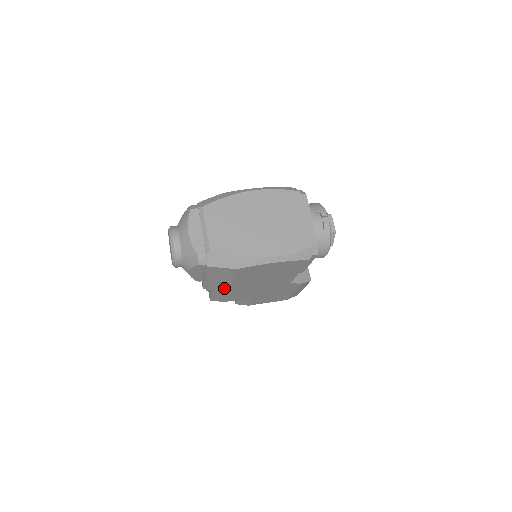
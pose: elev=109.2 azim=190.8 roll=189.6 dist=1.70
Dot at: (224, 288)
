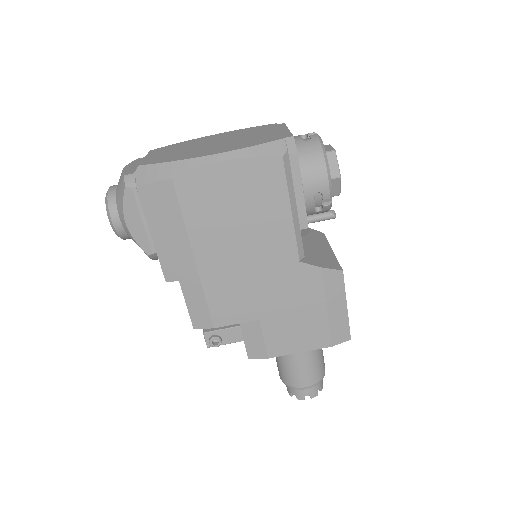
Dot at: (190, 266)
